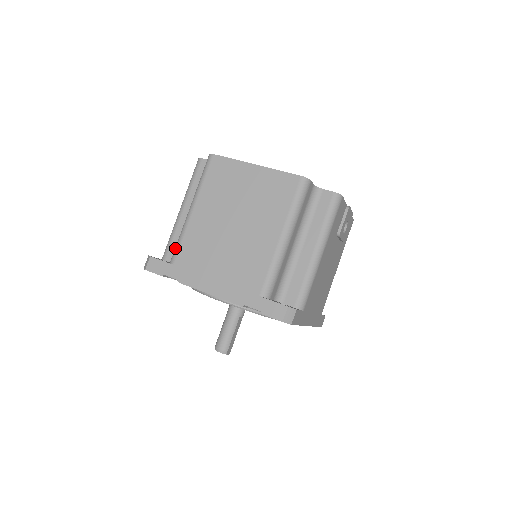
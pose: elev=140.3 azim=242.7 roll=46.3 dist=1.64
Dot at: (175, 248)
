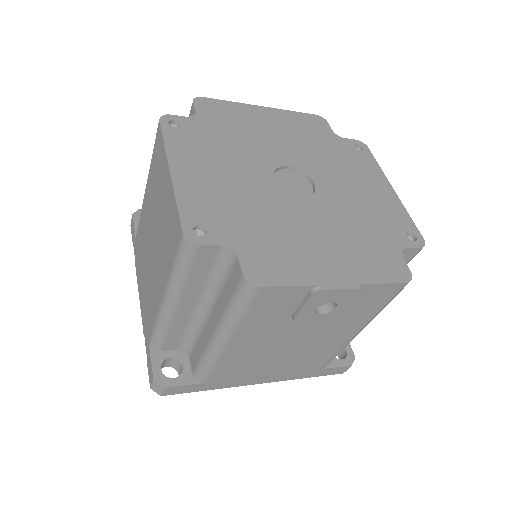
Dot at: occluded
